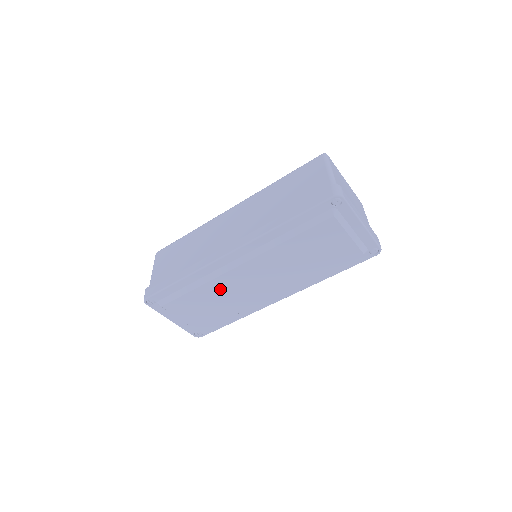
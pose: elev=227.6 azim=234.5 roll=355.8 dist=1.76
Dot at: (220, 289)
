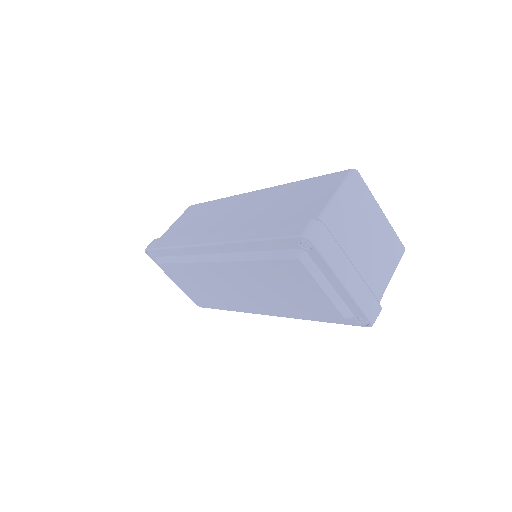
Dot at: (201, 275)
